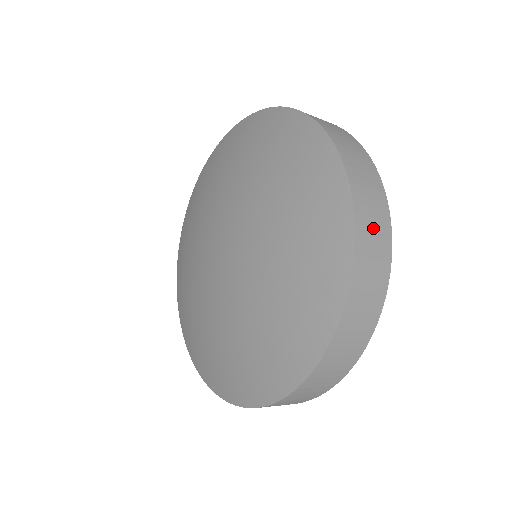
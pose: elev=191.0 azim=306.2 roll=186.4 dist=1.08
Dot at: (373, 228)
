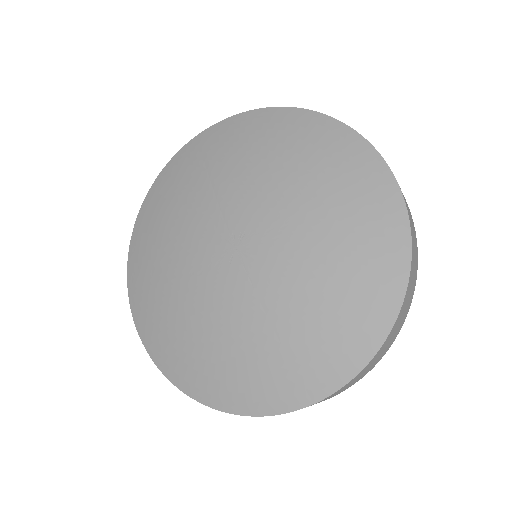
Dot at: occluded
